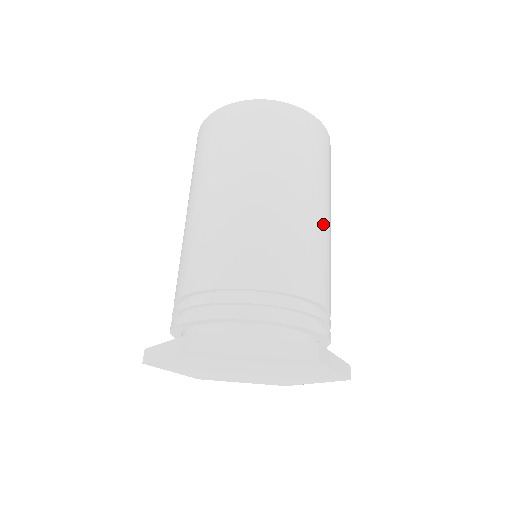
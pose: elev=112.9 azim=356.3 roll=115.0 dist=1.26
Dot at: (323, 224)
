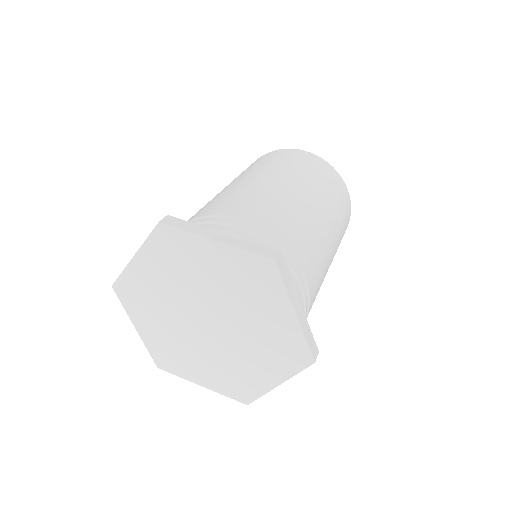
Dot at: (263, 183)
